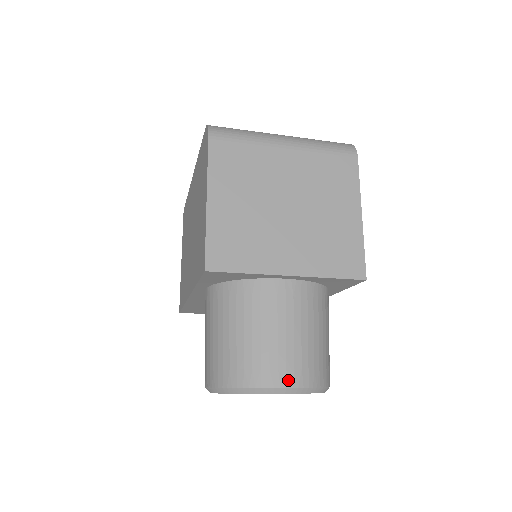
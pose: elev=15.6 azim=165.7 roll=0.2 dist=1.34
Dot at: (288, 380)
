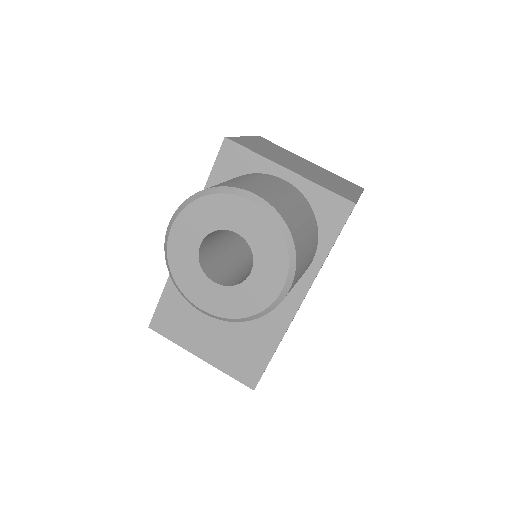
Dot at: (259, 194)
